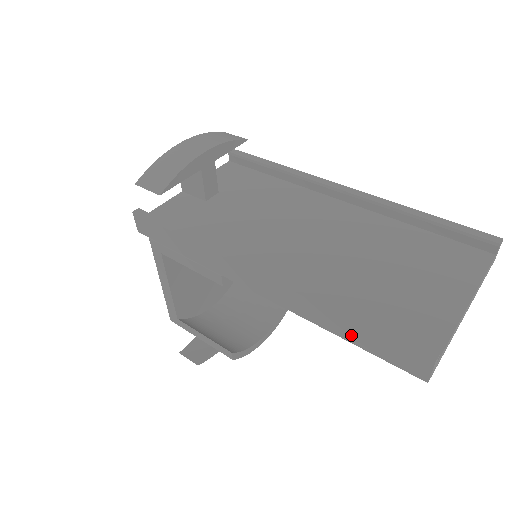
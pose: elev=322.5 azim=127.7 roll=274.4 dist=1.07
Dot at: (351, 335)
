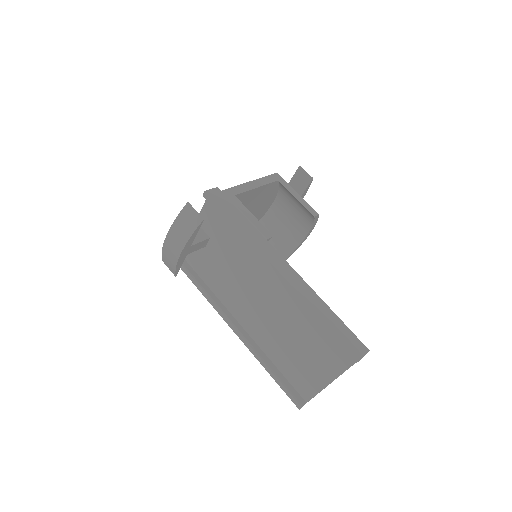
Dot at: occluded
